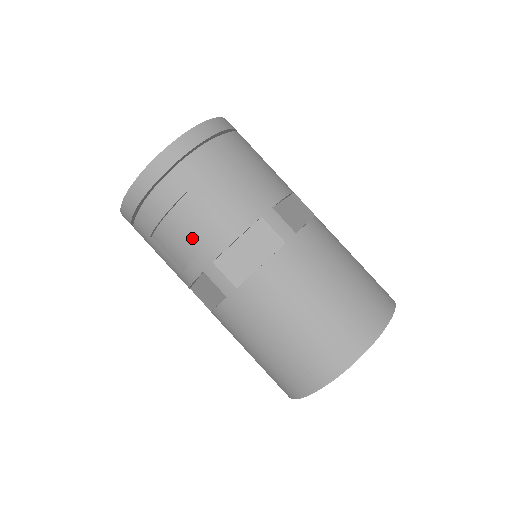
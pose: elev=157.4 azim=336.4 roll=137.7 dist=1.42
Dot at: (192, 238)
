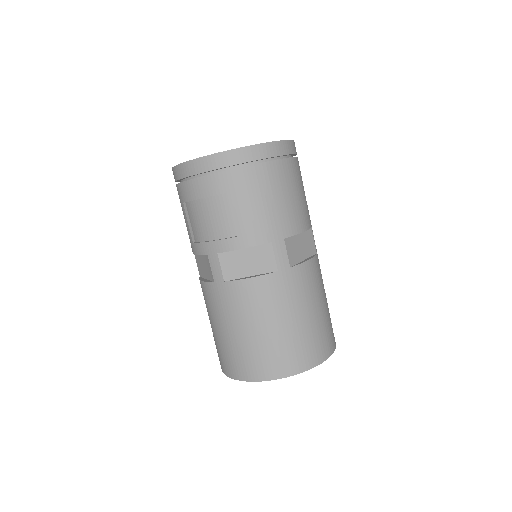
Dot at: (213, 227)
